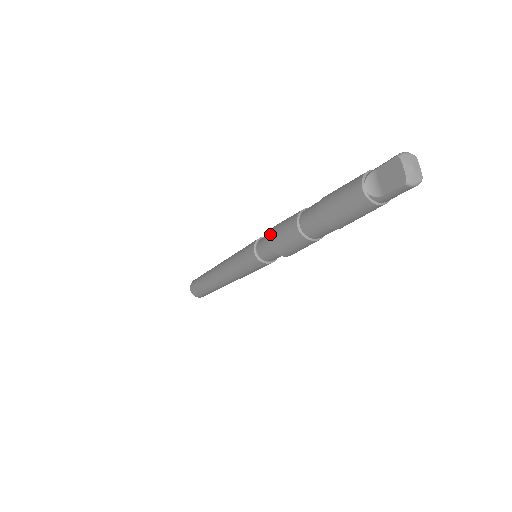
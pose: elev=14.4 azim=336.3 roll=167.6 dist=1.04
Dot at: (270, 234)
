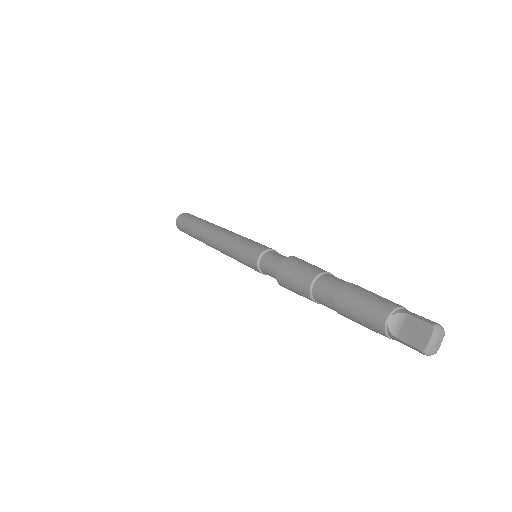
Dot at: (283, 262)
